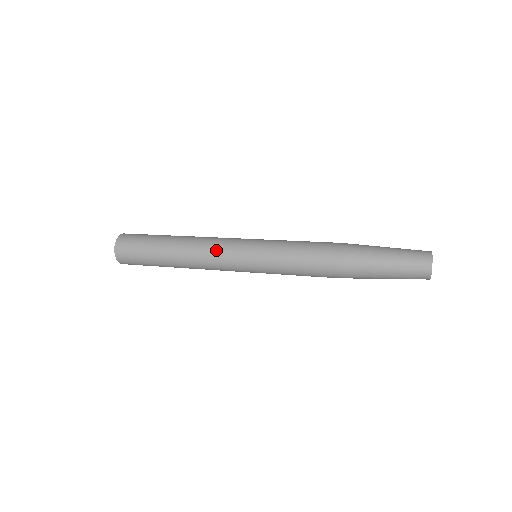
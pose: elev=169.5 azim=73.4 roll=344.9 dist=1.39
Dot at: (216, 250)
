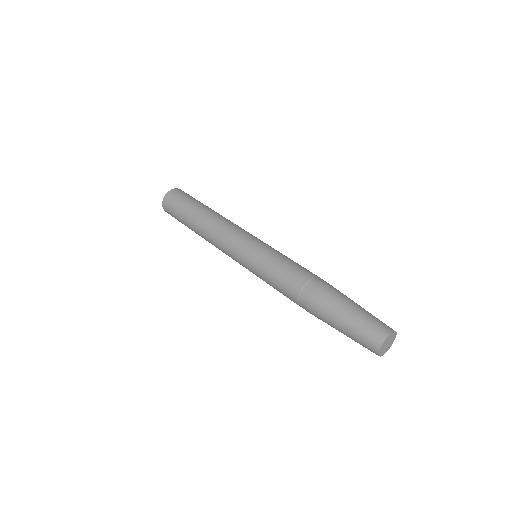
Dot at: (222, 243)
